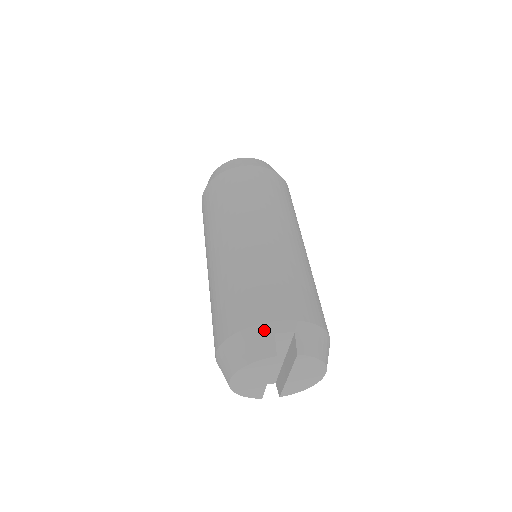
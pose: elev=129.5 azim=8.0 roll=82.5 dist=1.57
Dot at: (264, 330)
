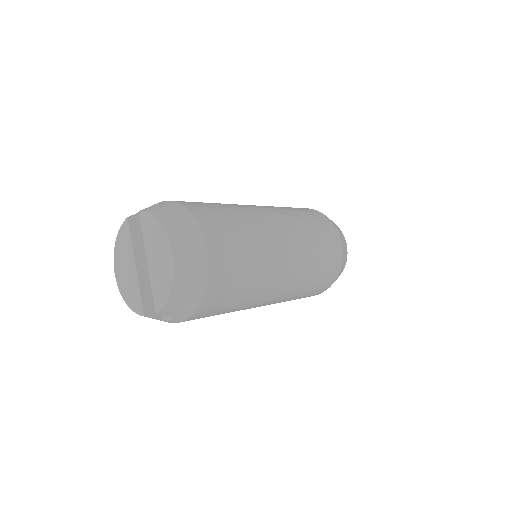
Dot at: occluded
